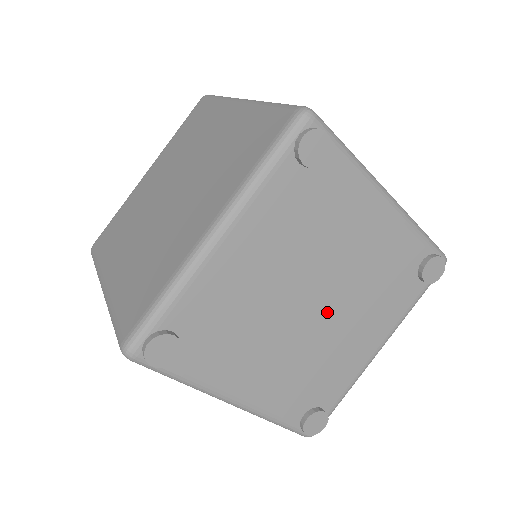
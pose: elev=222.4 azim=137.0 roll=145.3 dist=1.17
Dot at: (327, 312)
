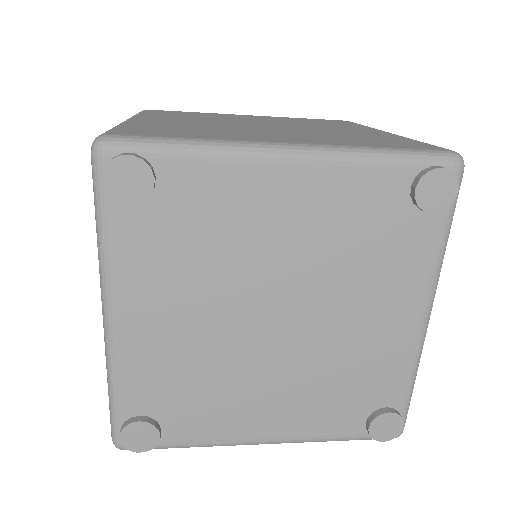
Dot at: (306, 317)
